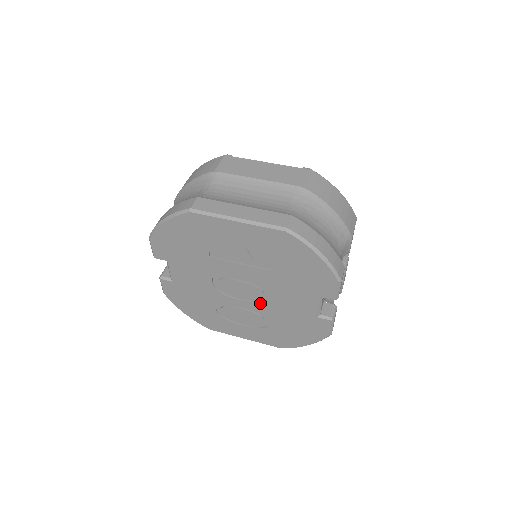
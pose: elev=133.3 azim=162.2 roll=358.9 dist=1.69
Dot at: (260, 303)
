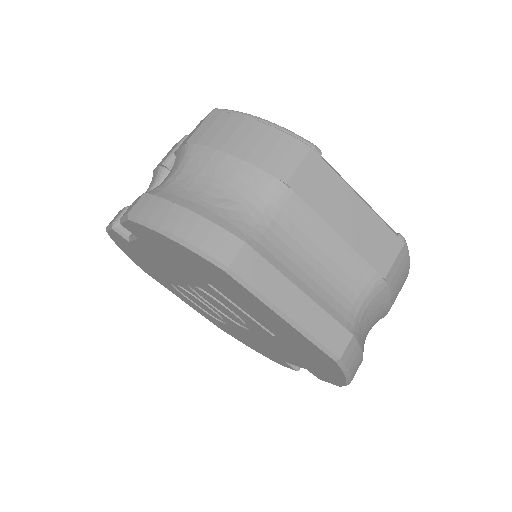
Dot at: (232, 321)
